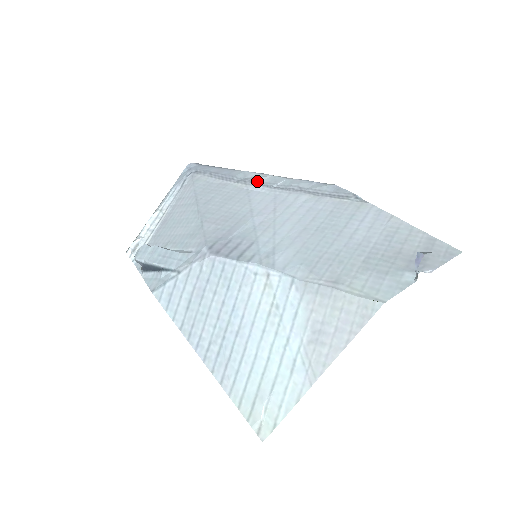
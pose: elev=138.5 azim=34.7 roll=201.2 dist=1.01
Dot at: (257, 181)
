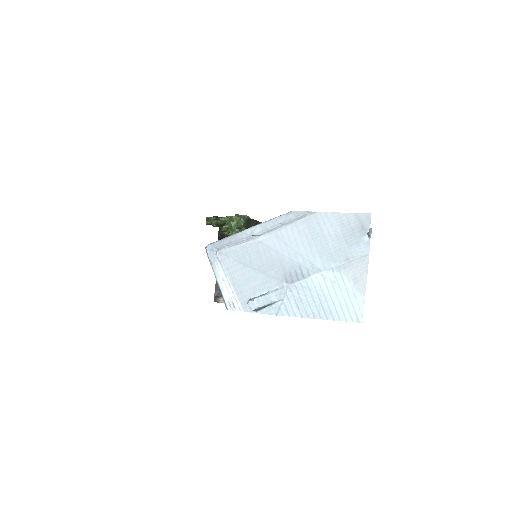
Dot at: (256, 234)
